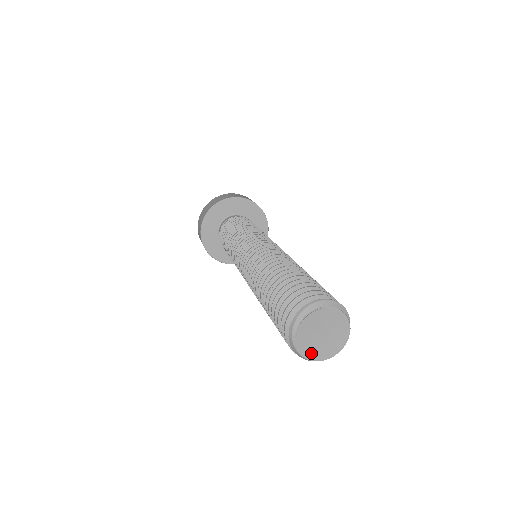
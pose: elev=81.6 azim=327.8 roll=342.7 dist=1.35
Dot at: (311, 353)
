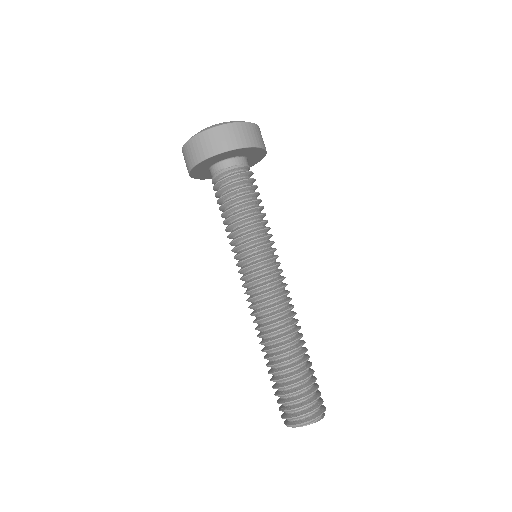
Dot at: occluded
